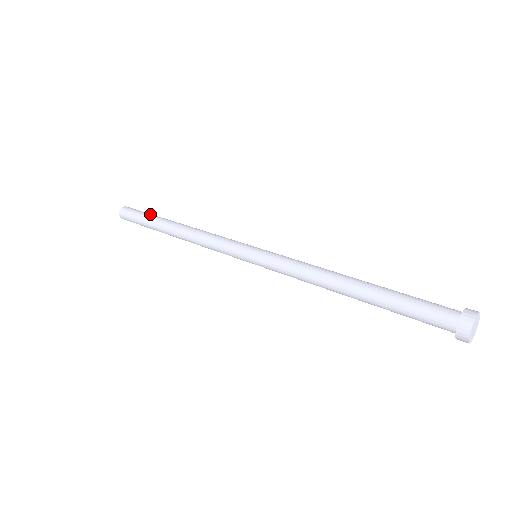
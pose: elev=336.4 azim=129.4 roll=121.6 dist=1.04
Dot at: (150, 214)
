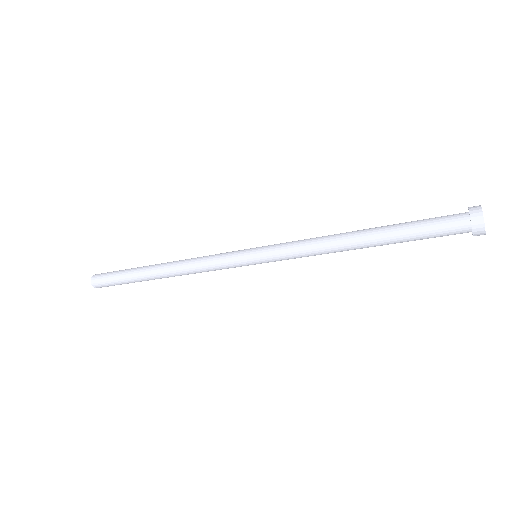
Dot at: occluded
